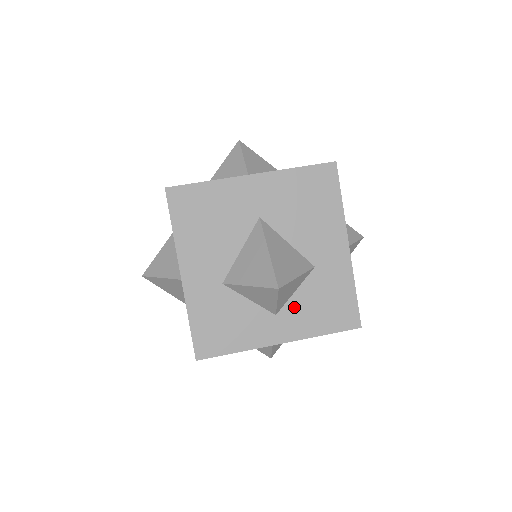
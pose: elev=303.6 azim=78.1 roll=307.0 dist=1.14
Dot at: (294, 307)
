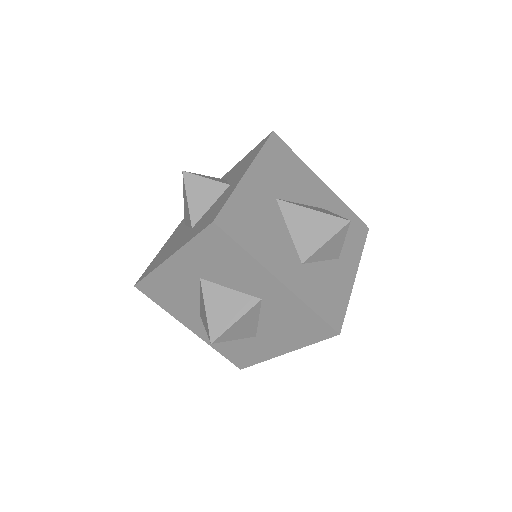
Dot at: occluded
